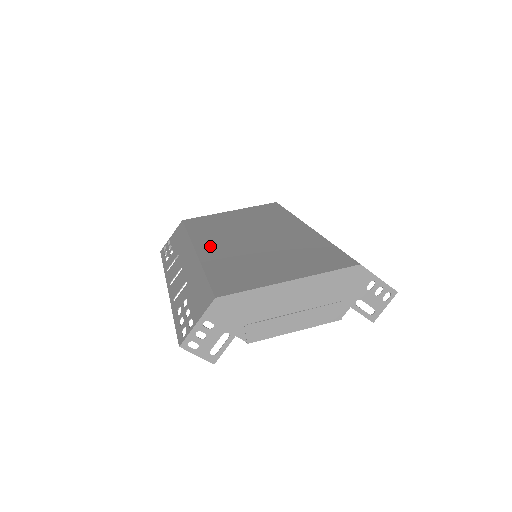
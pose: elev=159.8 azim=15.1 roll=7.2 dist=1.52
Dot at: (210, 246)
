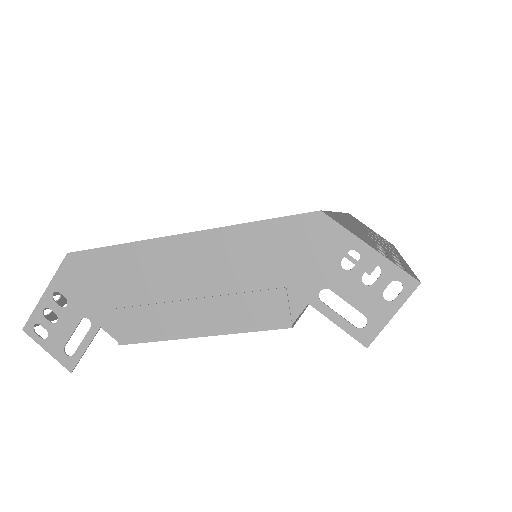
Dot at: occluded
